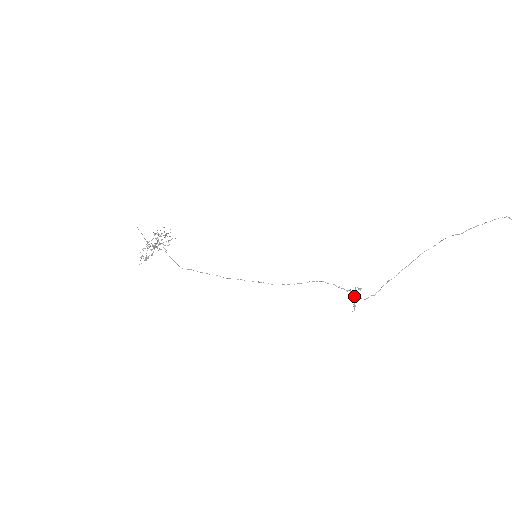
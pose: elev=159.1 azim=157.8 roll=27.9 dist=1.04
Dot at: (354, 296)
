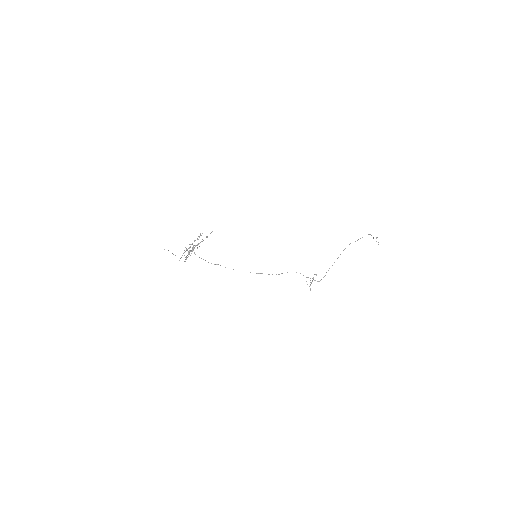
Dot at: occluded
